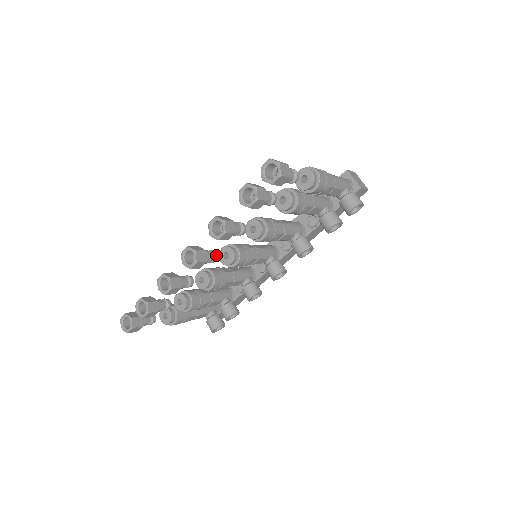
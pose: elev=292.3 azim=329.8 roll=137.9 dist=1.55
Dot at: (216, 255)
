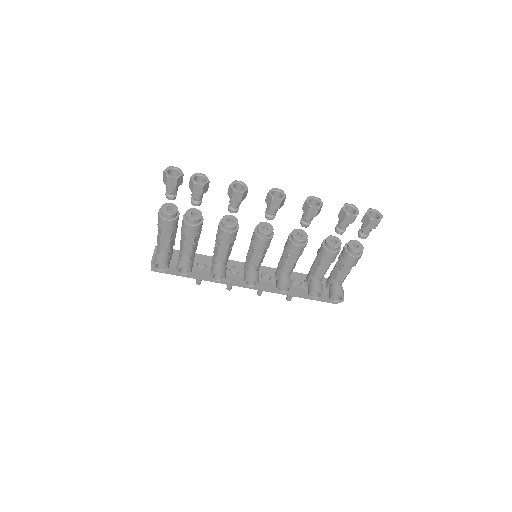
Dot at: occluded
